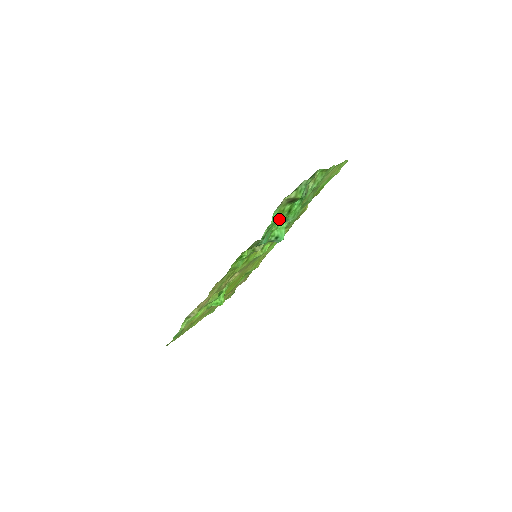
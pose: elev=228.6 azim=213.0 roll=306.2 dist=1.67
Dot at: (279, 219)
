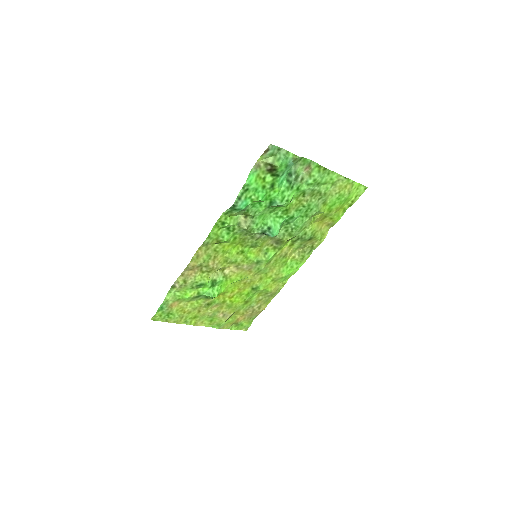
Dot at: (259, 188)
